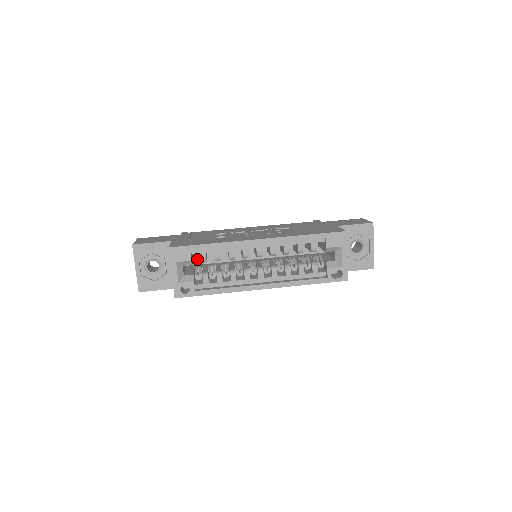
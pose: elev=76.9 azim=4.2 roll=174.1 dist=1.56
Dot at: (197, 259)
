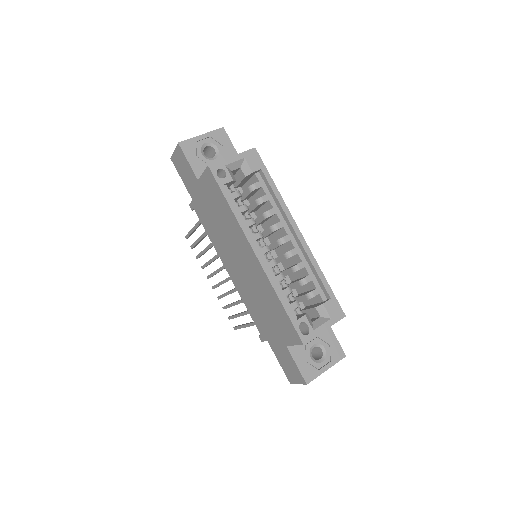
Dot at: occluded
